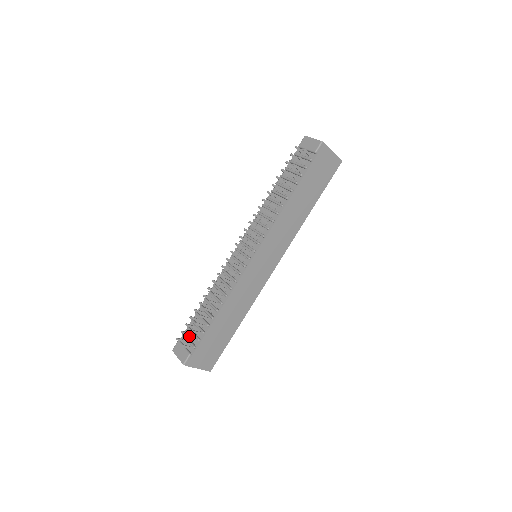
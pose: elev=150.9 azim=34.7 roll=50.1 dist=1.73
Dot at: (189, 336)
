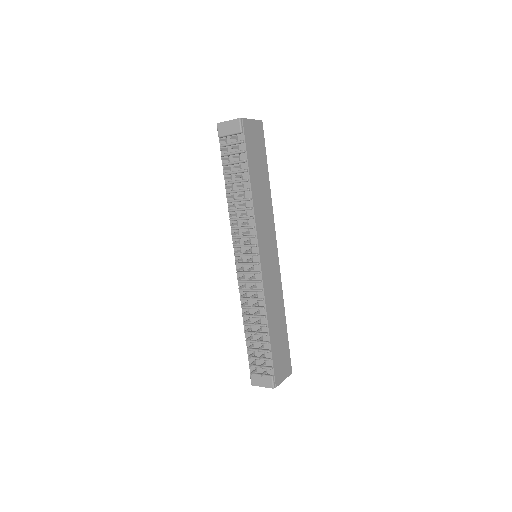
Dot at: (257, 363)
